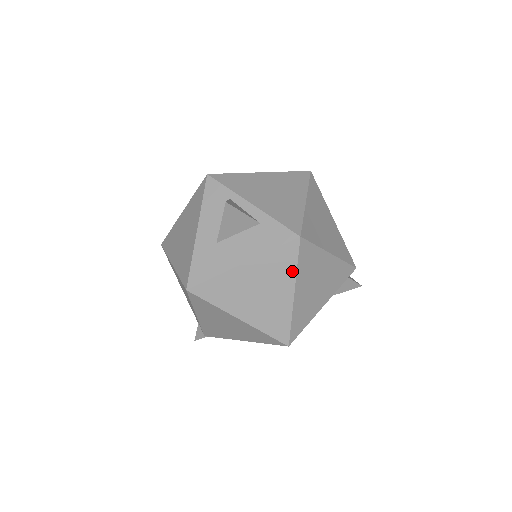
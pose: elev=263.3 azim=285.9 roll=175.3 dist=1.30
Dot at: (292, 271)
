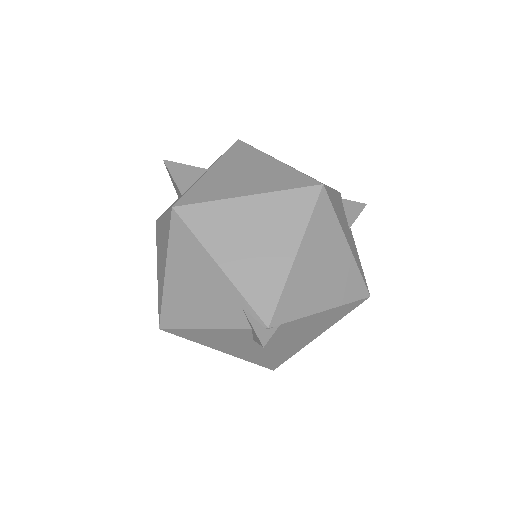
Dot at: (256, 152)
